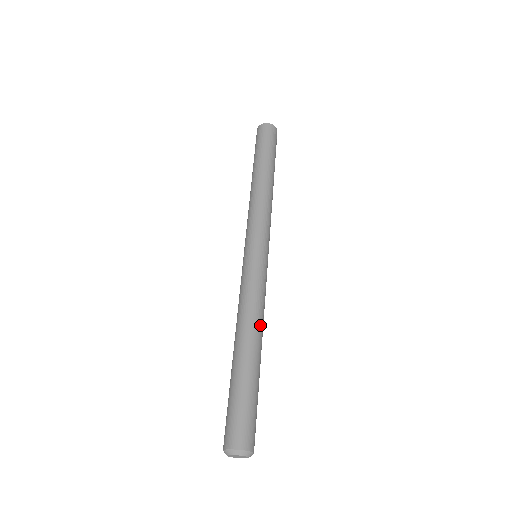
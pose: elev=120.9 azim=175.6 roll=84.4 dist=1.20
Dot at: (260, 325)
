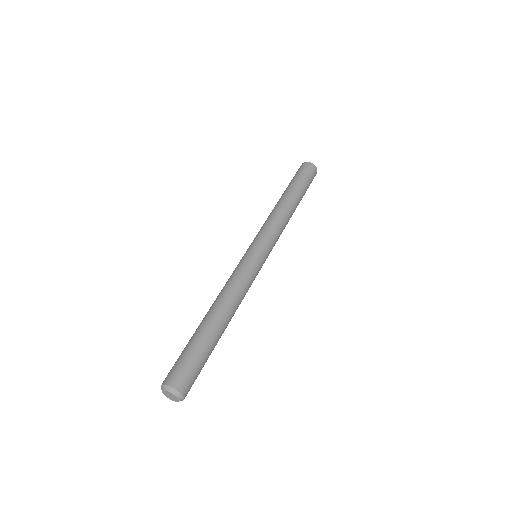
Dot at: (233, 304)
